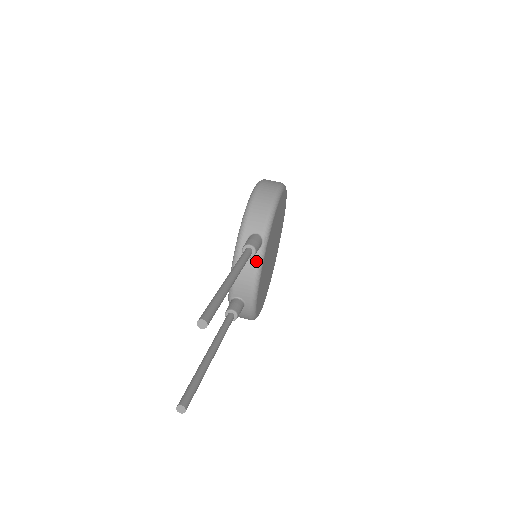
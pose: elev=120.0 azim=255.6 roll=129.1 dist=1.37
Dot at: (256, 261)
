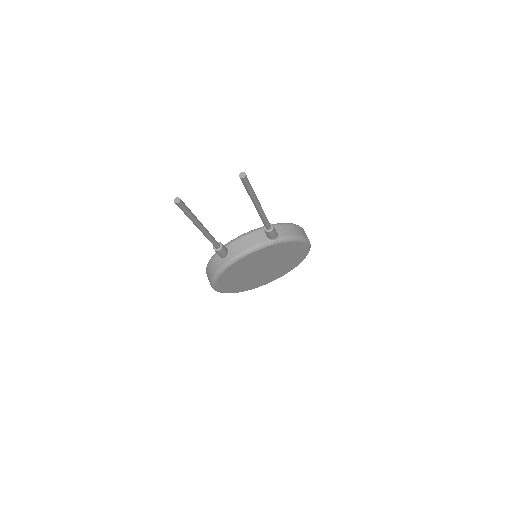
Dot at: (261, 242)
